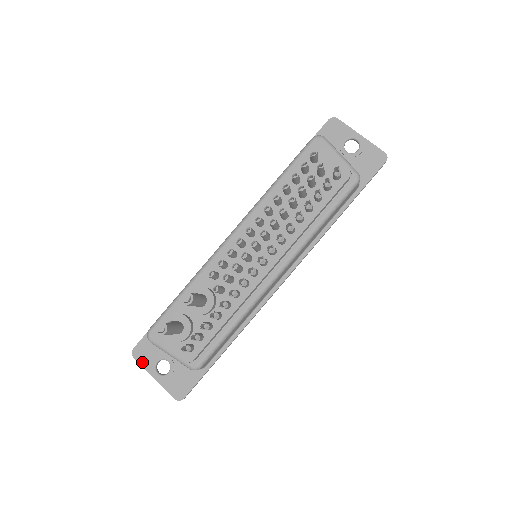
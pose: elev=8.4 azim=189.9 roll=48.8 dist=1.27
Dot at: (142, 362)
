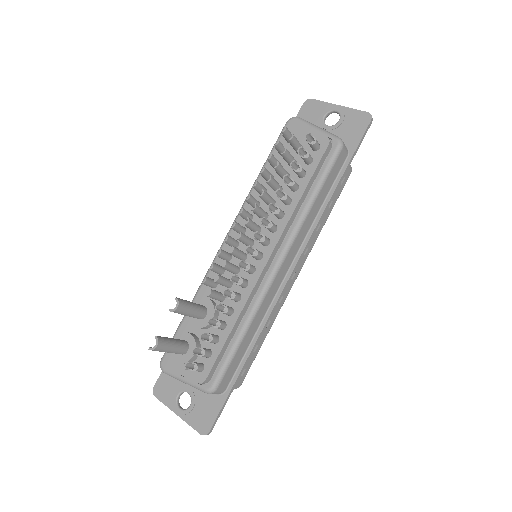
Dot at: (163, 400)
